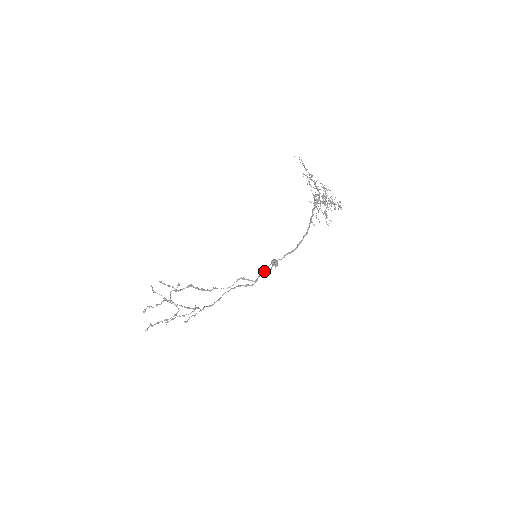
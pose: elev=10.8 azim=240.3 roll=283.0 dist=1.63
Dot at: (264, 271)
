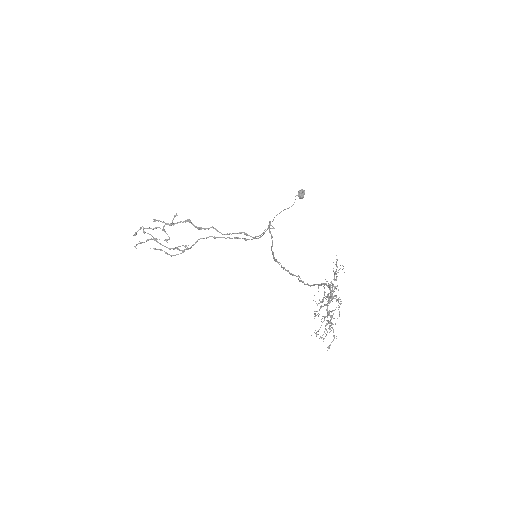
Dot at: (271, 235)
